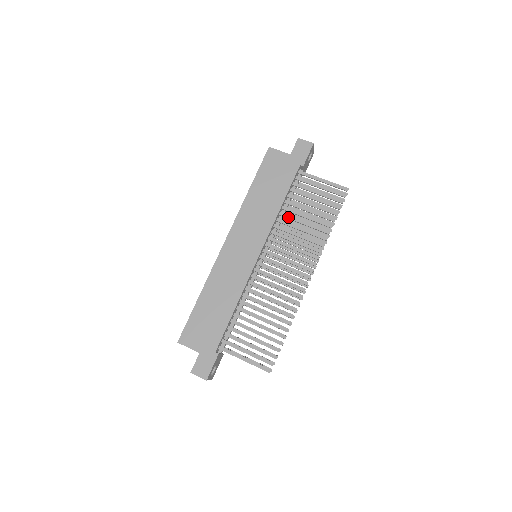
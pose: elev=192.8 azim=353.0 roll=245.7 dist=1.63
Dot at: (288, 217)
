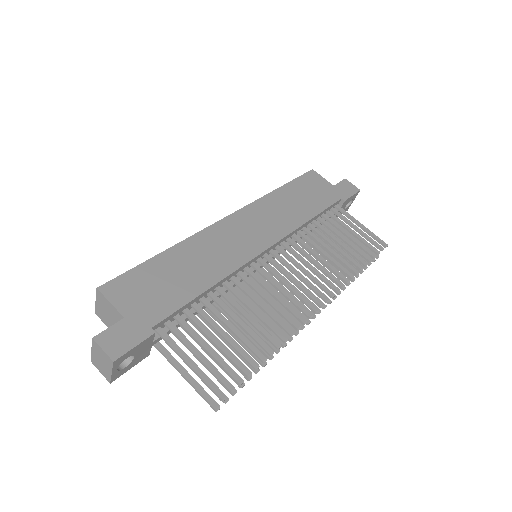
Dot at: (313, 235)
